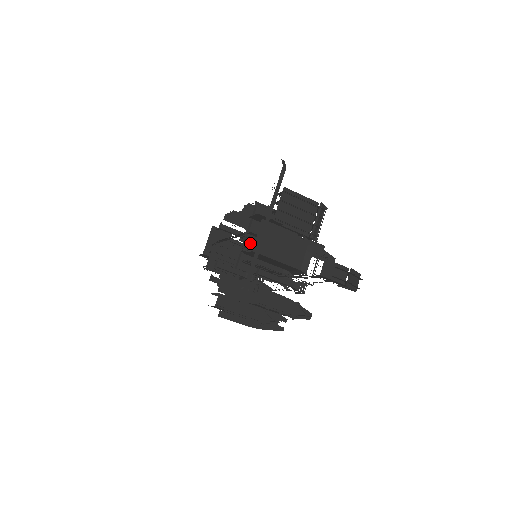
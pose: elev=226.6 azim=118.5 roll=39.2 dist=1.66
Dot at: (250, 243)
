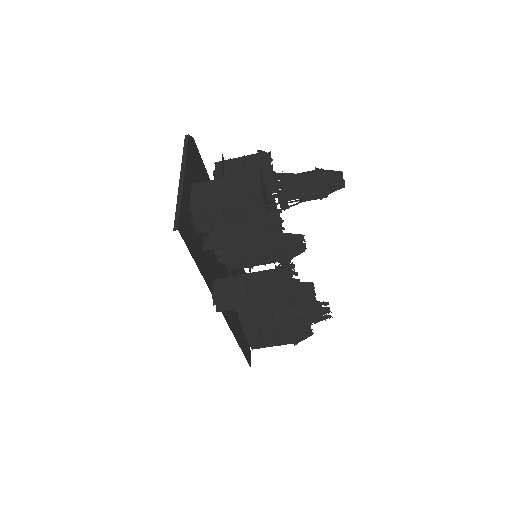
Dot at: occluded
